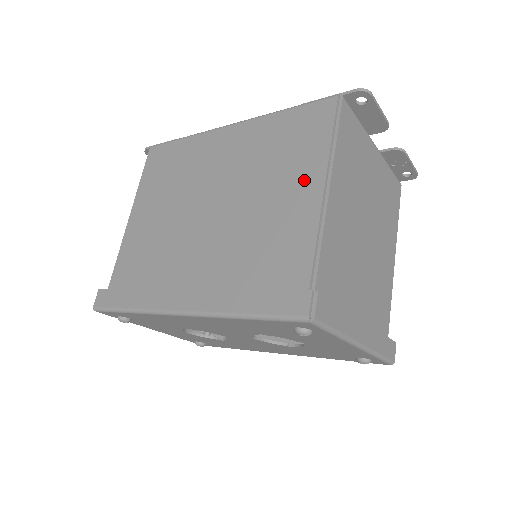
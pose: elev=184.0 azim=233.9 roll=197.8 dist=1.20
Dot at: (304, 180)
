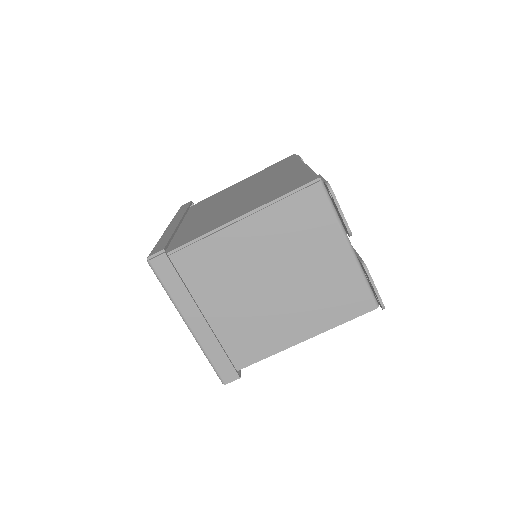
Dot at: (248, 208)
